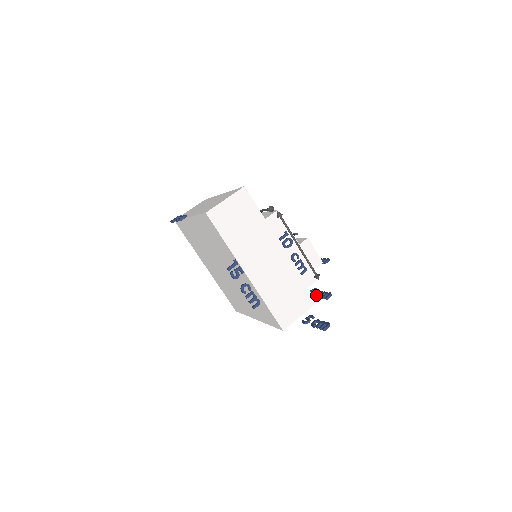
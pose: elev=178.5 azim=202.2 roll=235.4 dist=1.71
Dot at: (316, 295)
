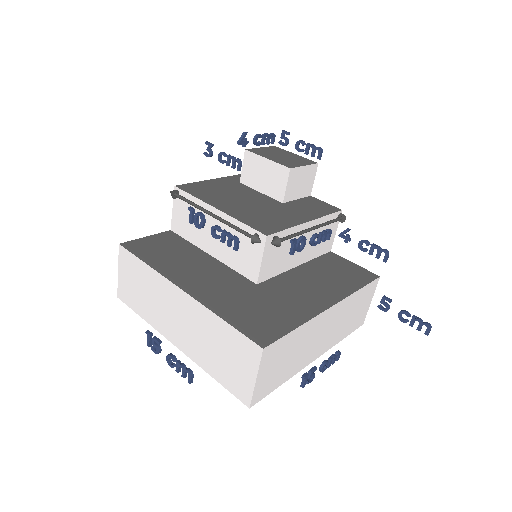
Dot at: occluded
